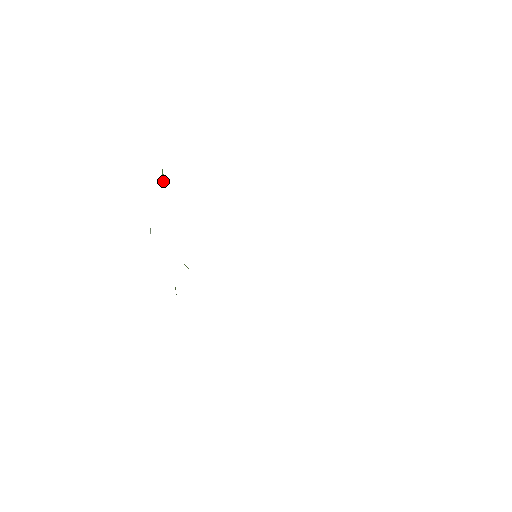
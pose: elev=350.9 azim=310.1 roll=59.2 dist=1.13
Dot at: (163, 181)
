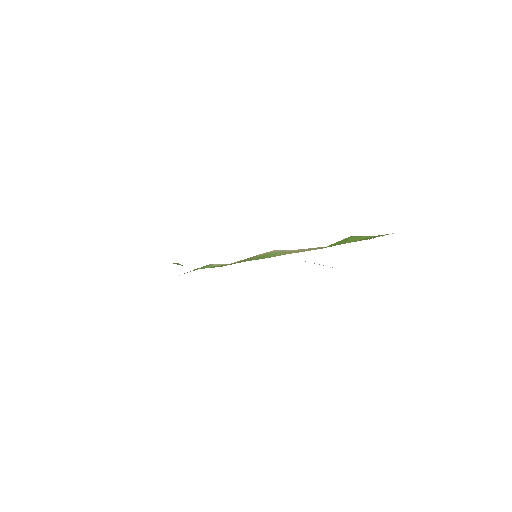
Dot at: occluded
